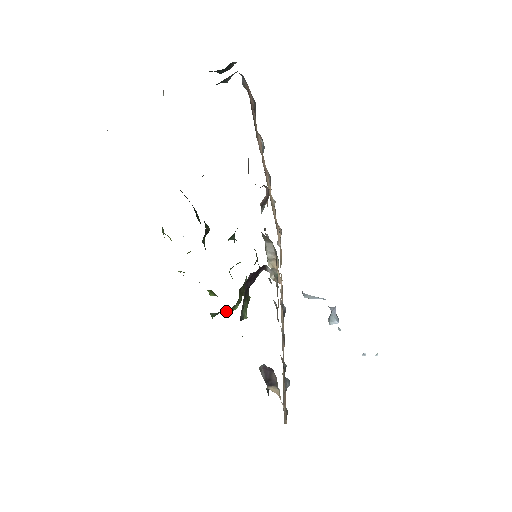
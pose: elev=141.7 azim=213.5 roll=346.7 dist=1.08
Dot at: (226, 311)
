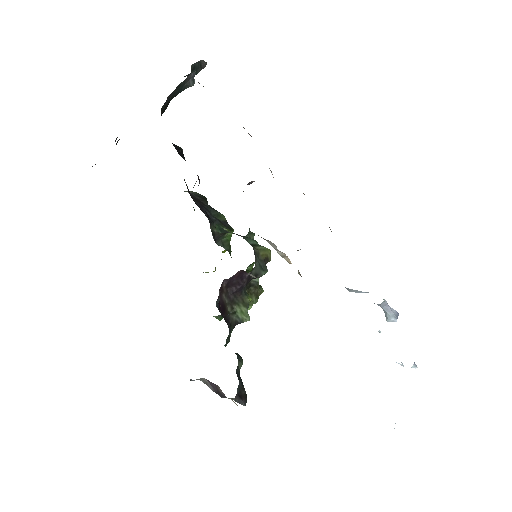
Dot at: occluded
